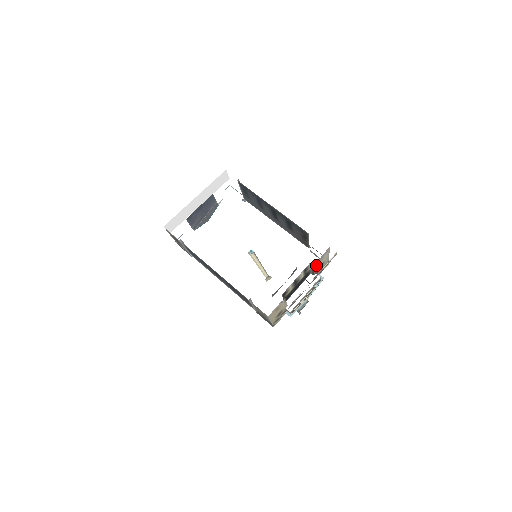
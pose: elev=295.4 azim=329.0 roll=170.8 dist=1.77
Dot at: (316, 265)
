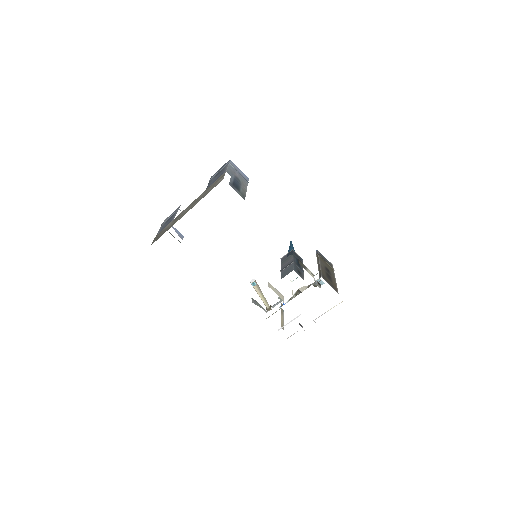
Dot at: occluded
